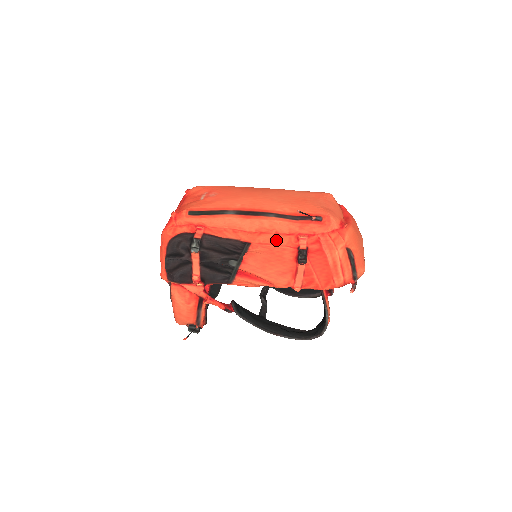
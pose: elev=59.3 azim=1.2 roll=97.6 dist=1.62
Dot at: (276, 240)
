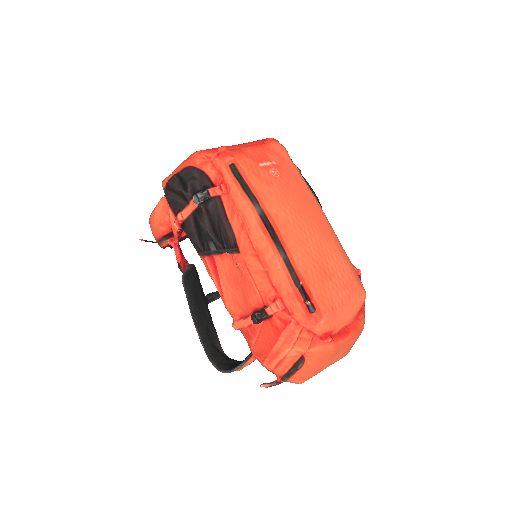
Dot at: (259, 277)
